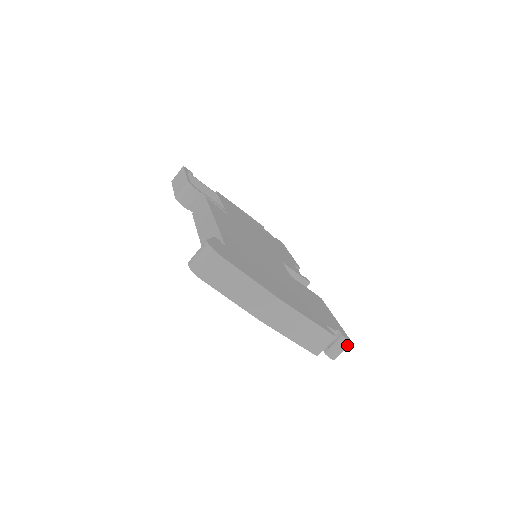
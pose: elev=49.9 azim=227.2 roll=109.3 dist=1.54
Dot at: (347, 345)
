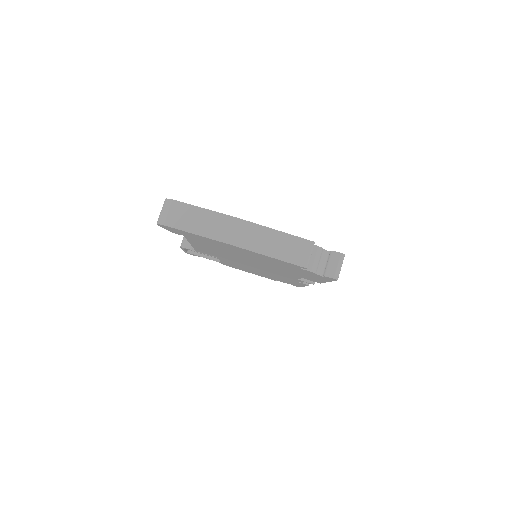
Dot at: (341, 258)
